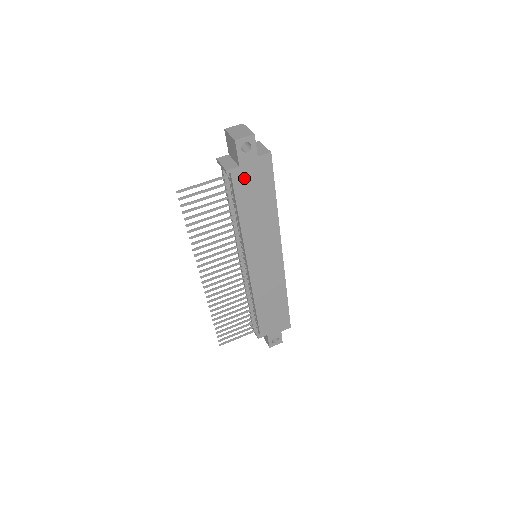
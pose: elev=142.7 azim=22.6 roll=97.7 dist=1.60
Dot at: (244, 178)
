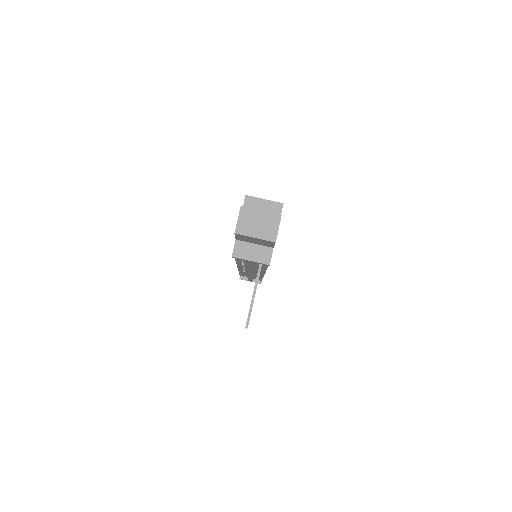
Dot at: occluded
